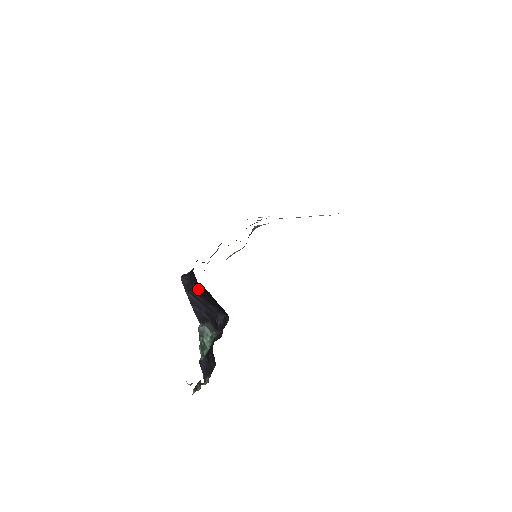
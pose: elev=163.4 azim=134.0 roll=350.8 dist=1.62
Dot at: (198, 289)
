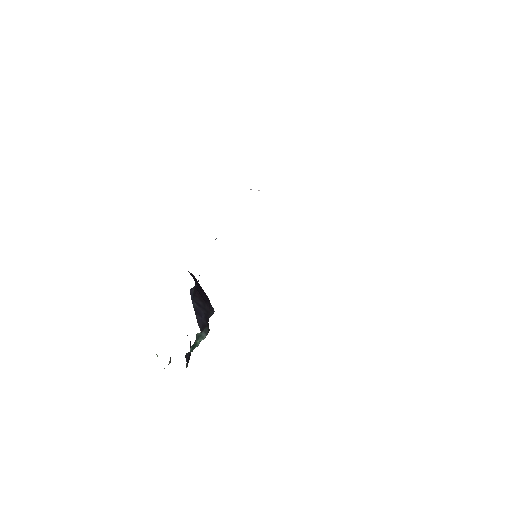
Dot at: (198, 290)
